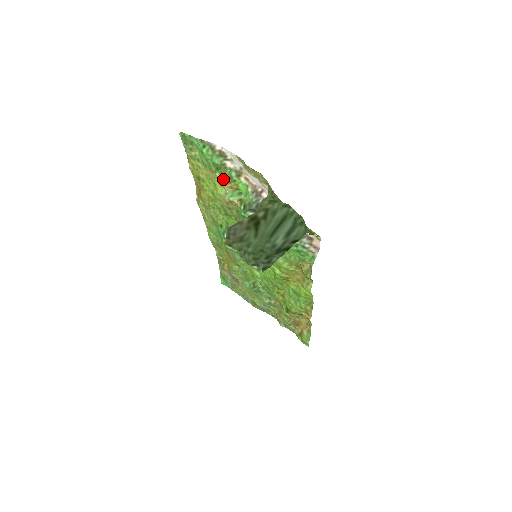
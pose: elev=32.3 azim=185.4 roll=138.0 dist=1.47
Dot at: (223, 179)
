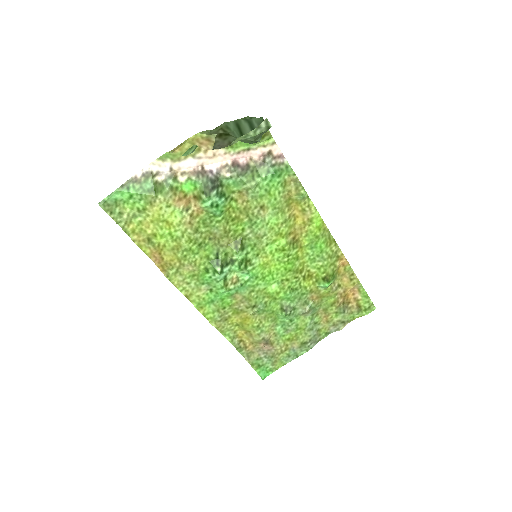
Dot at: (167, 197)
